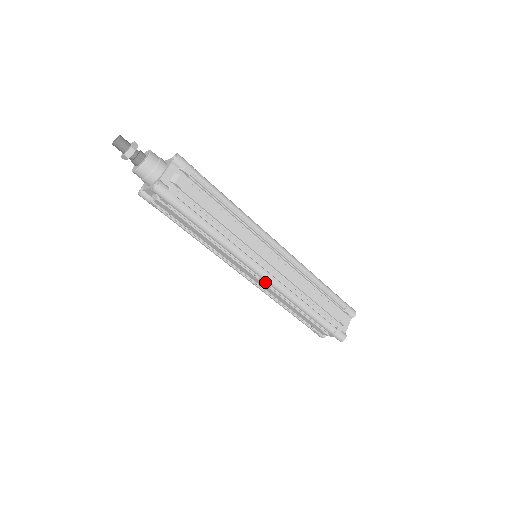
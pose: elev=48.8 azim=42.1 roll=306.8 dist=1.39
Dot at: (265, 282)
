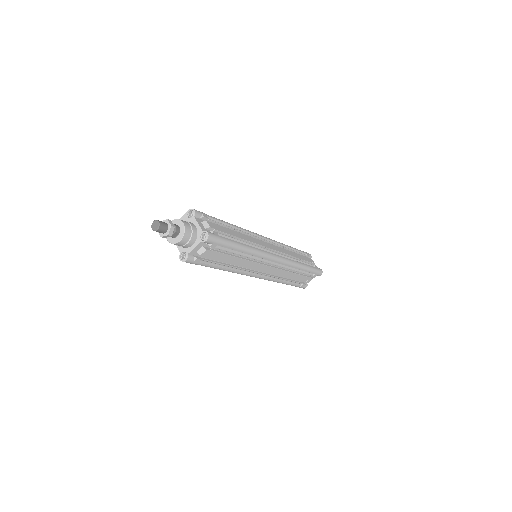
Dot at: occluded
